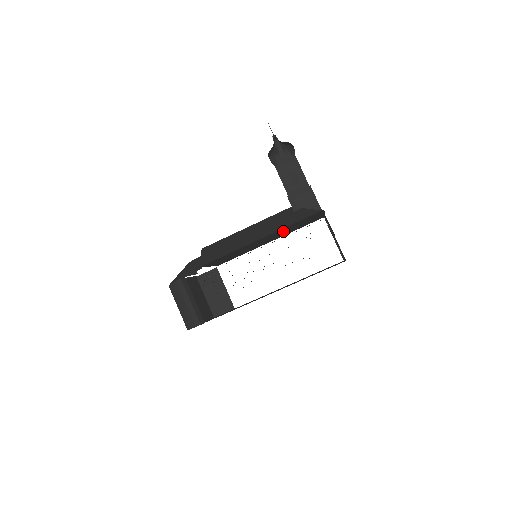
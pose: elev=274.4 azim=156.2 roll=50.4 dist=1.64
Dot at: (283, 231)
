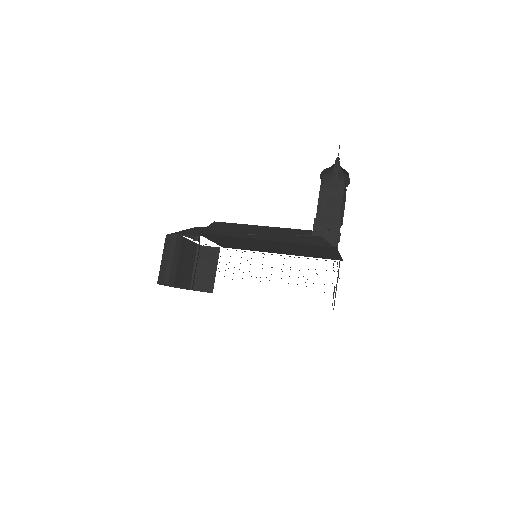
Dot at: (292, 247)
